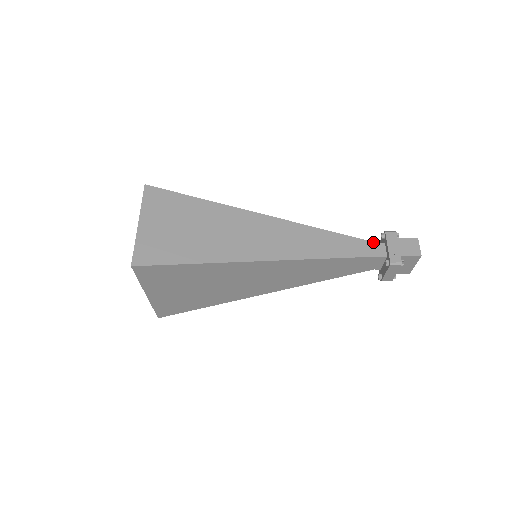
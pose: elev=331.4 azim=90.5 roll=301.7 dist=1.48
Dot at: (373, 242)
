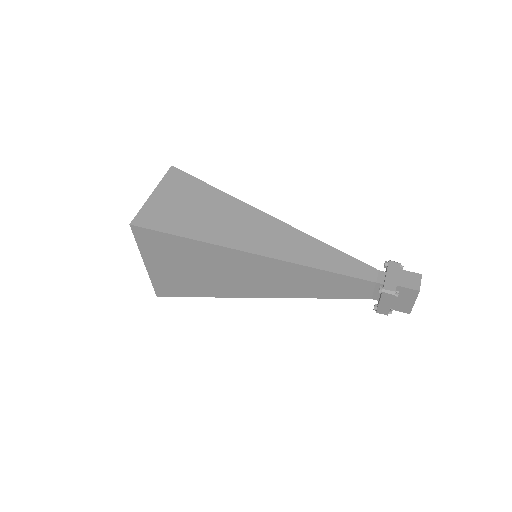
Dot at: (373, 268)
